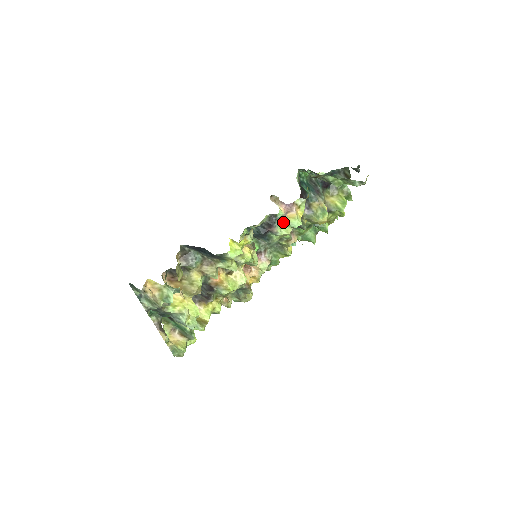
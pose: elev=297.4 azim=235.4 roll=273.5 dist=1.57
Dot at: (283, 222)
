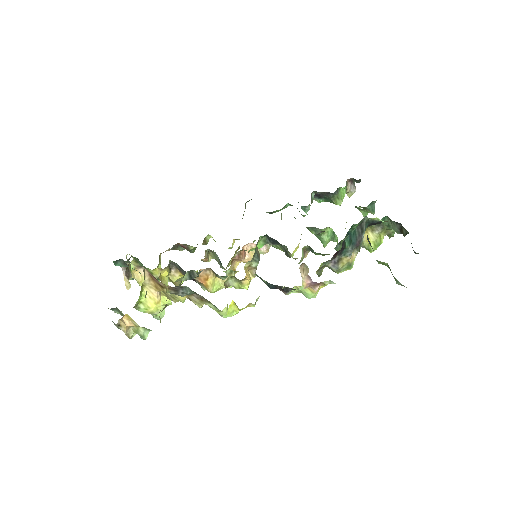
Dot at: (299, 288)
